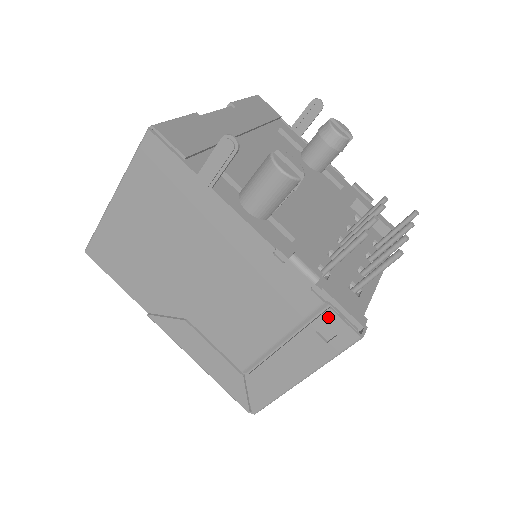
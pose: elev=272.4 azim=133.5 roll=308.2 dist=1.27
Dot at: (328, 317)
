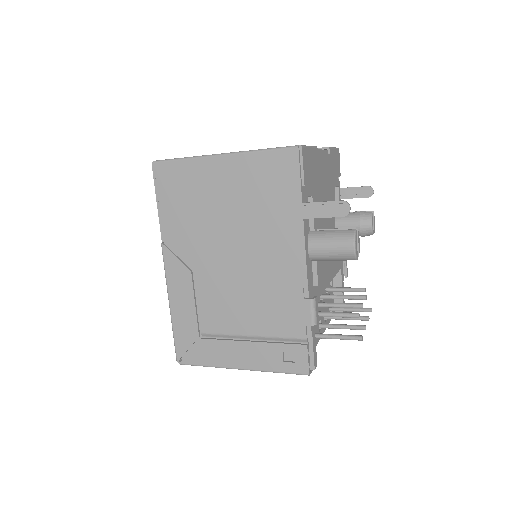
Dot at: (300, 349)
